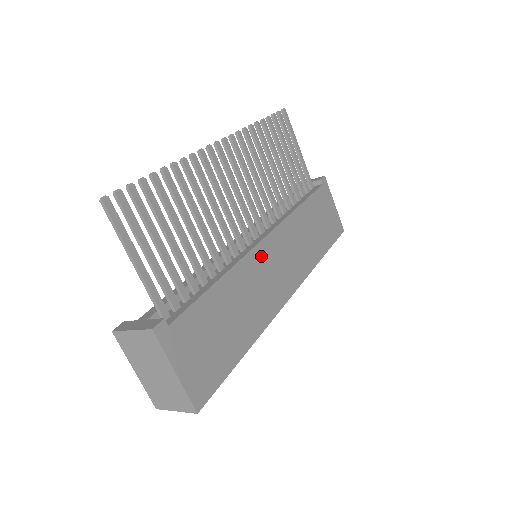
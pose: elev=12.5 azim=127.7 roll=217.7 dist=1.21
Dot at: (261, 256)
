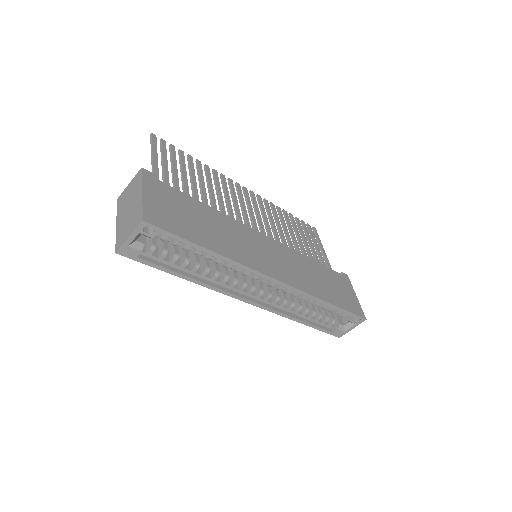
Dot at: (255, 236)
